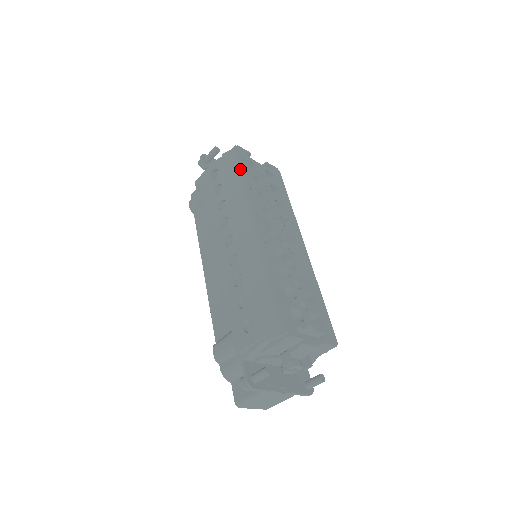
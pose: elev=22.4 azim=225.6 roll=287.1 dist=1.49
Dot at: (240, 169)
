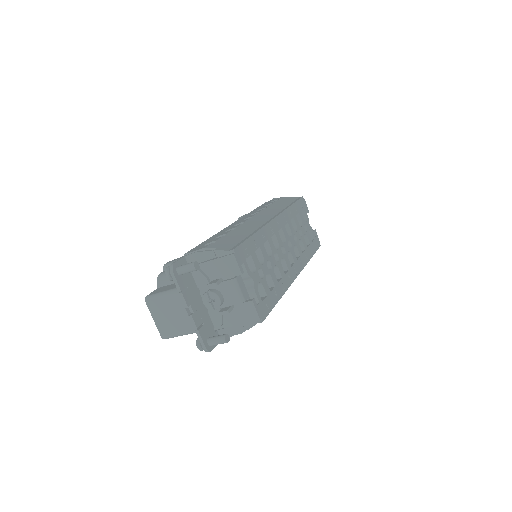
Dot at: (294, 202)
